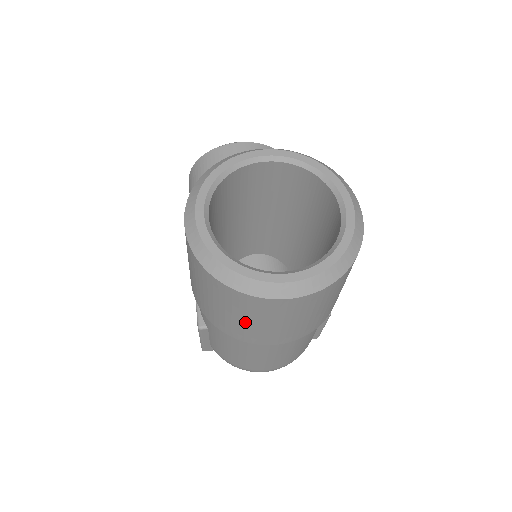
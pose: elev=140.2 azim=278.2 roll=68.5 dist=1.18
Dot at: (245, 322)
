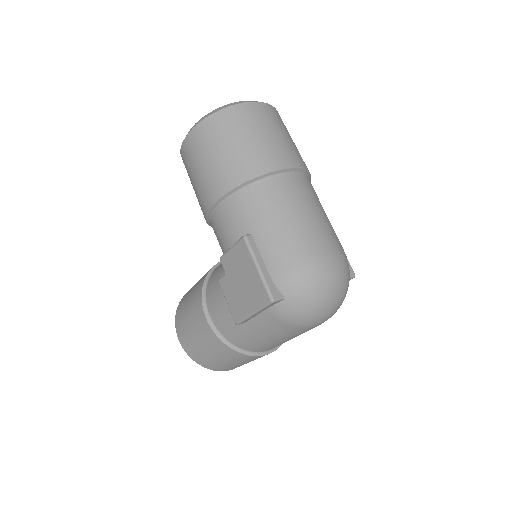
Dot at: (254, 140)
